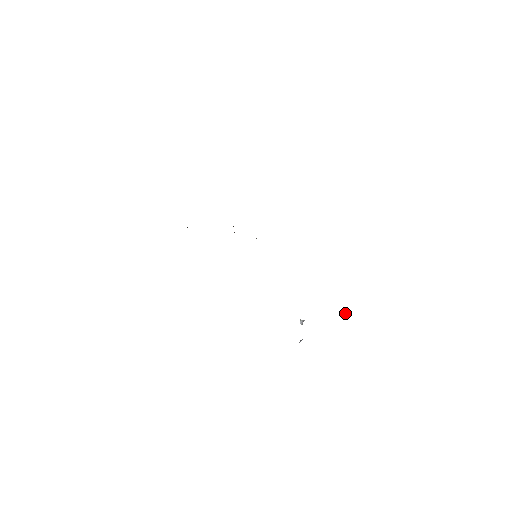
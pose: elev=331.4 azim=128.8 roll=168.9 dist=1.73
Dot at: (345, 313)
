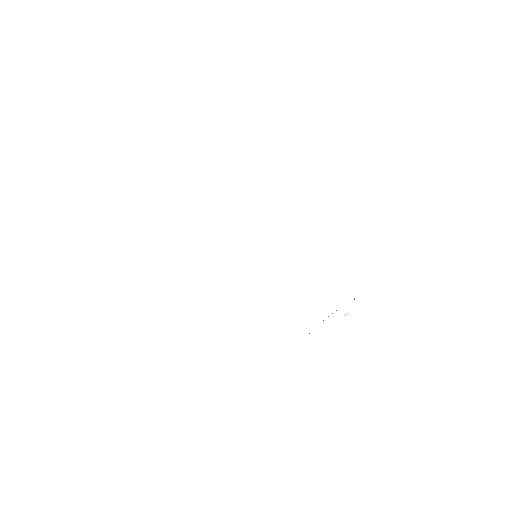
Dot at: occluded
